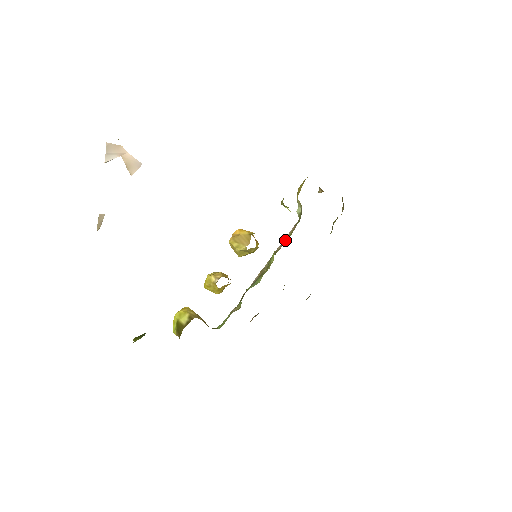
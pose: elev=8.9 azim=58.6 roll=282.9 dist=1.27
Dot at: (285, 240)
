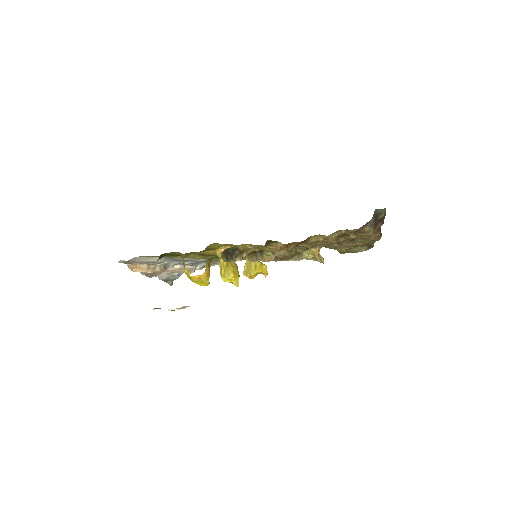
Dot at: occluded
